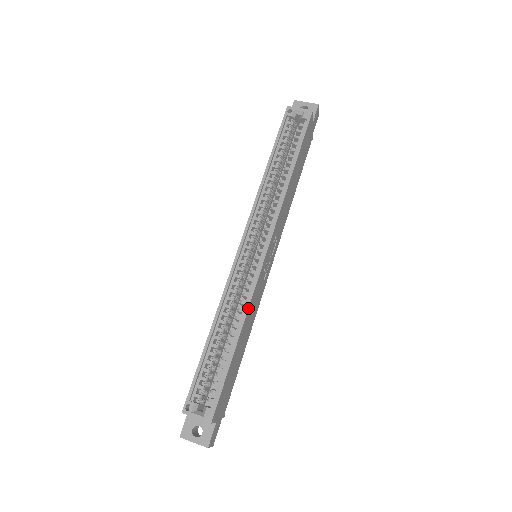
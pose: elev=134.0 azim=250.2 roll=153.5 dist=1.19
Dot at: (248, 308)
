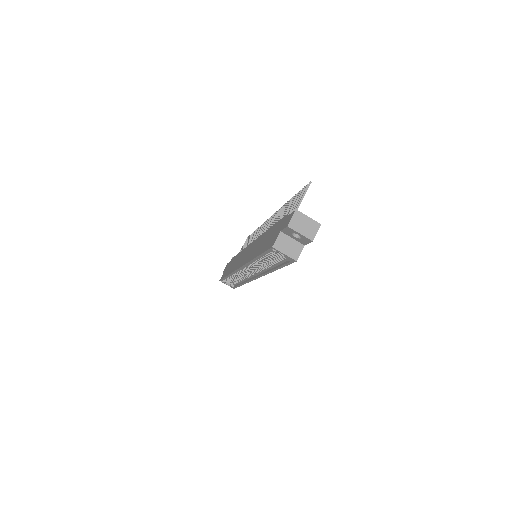
Dot at: occluded
